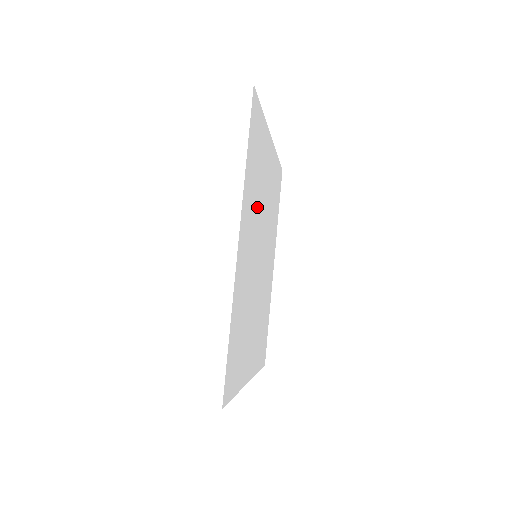
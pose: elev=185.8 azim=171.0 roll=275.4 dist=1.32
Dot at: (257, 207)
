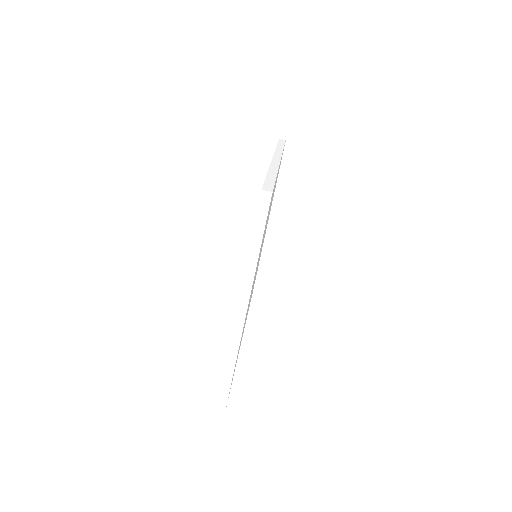
Dot at: occluded
